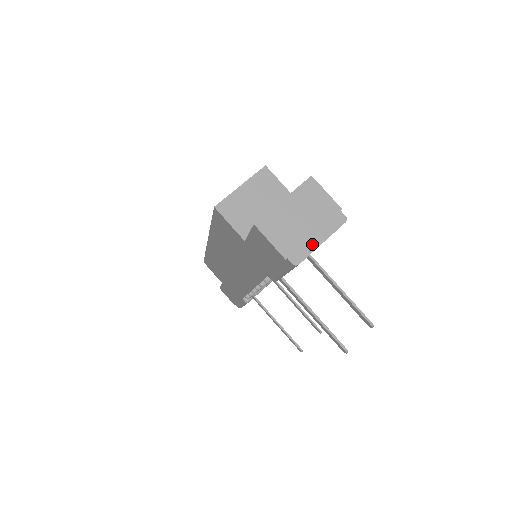
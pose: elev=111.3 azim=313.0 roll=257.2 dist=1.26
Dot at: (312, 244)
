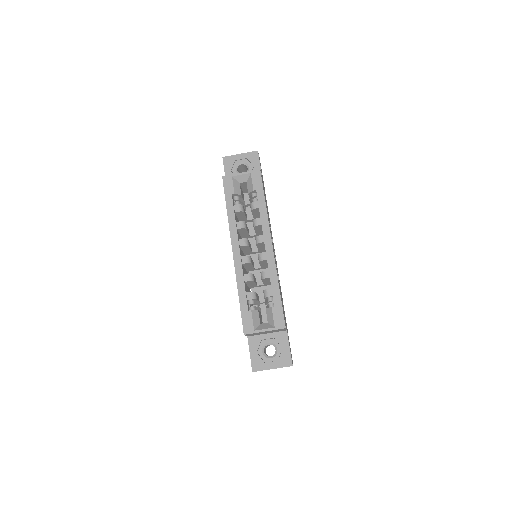
Dot at: occluded
